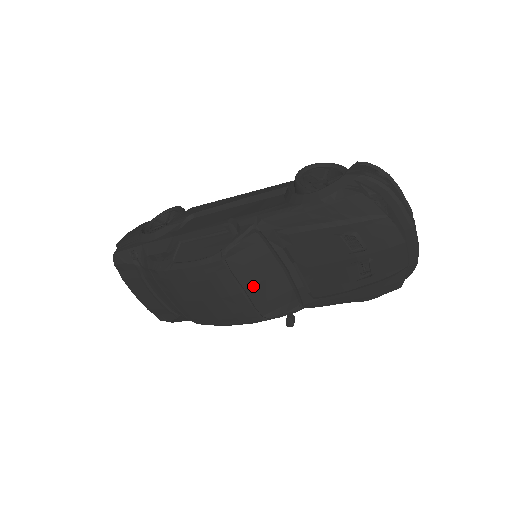
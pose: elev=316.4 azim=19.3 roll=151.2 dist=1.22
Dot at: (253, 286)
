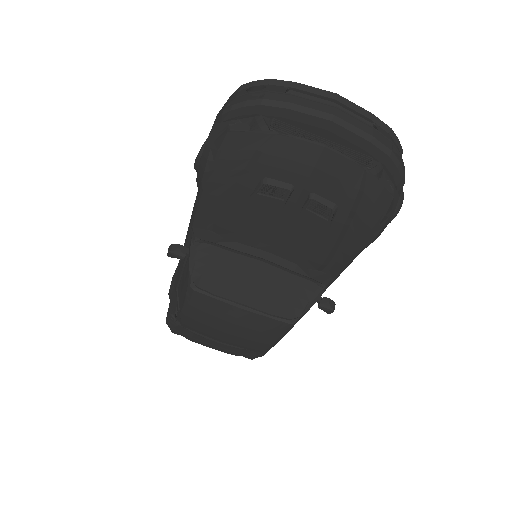
Dot at: (248, 296)
